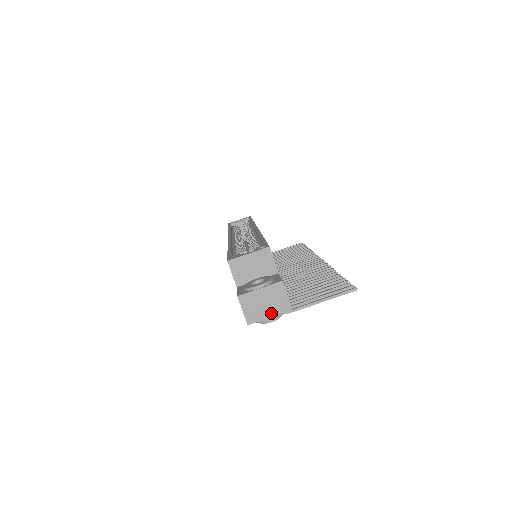
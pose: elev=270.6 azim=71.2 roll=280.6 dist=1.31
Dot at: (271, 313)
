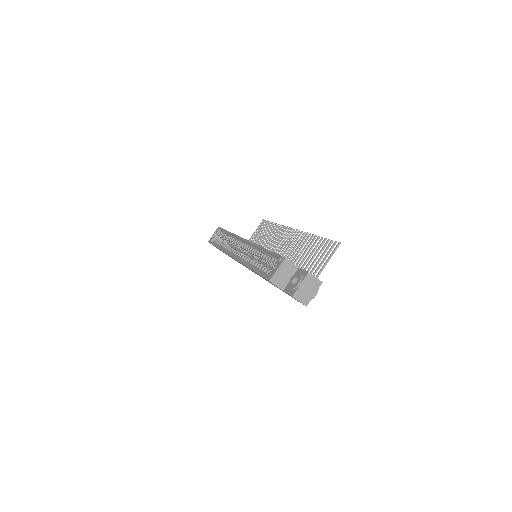
Dot at: (314, 292)
